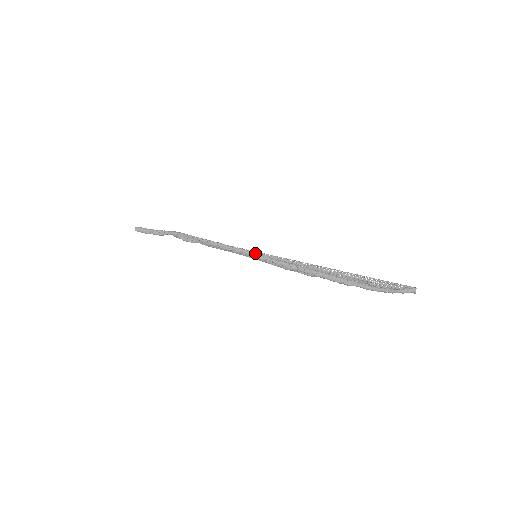
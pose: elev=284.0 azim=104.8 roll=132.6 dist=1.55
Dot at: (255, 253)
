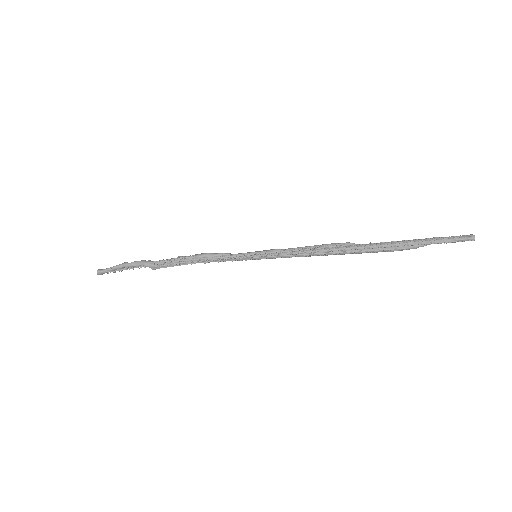
Dot at: (254, 257)
